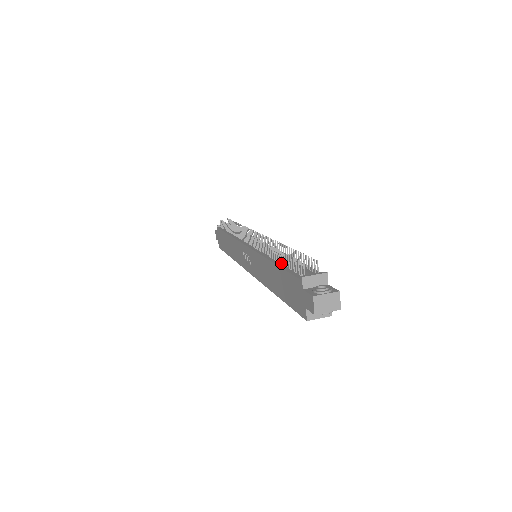
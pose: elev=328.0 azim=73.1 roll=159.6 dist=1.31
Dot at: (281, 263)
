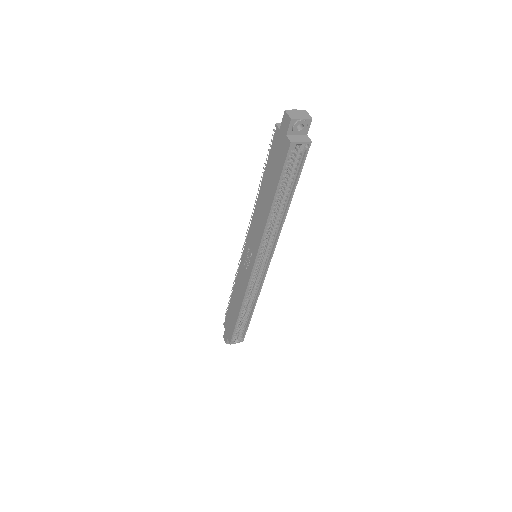
Dot at: occluded
